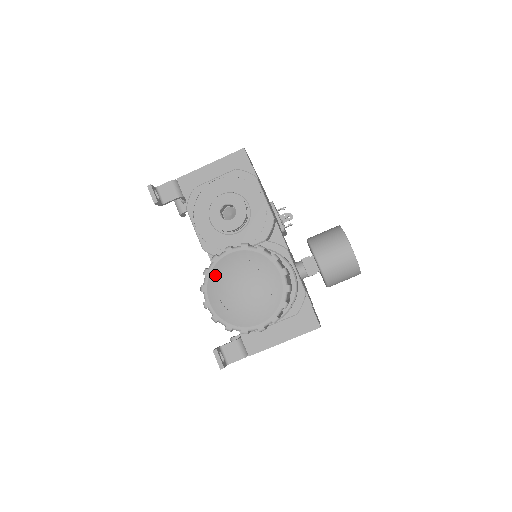
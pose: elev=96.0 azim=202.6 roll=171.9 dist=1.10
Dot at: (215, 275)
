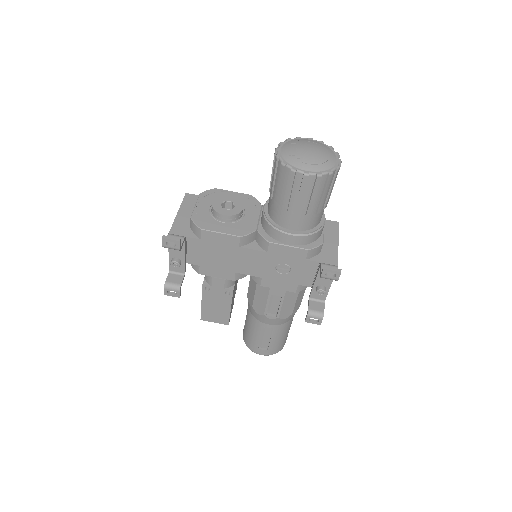
Dot at: (290, 159)
